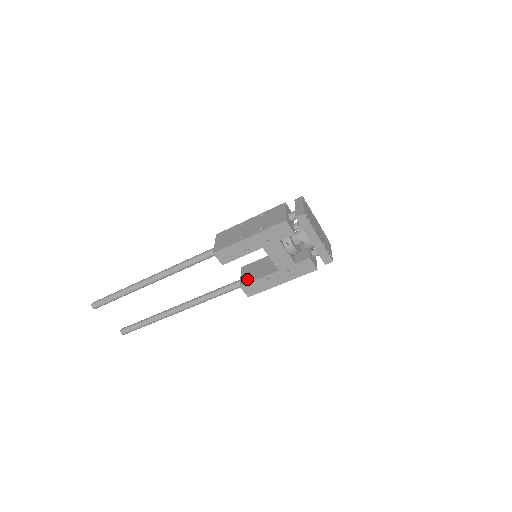
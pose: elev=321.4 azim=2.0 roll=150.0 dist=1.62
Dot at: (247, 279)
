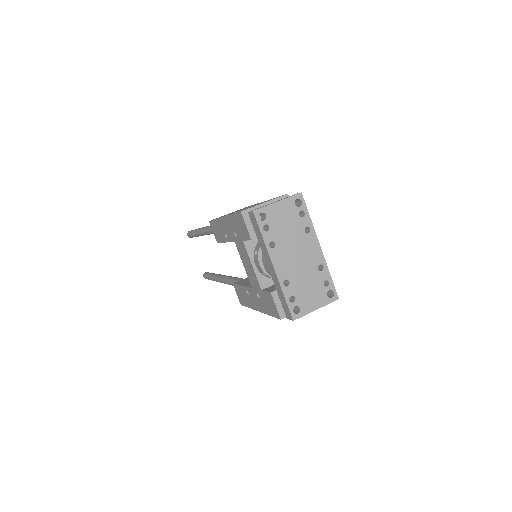
Dot at: (244, 280)
